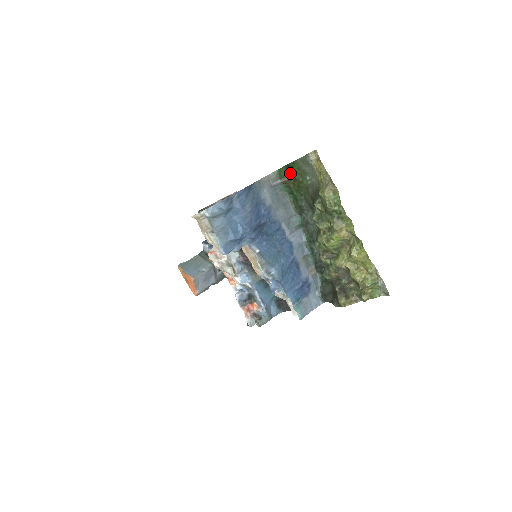
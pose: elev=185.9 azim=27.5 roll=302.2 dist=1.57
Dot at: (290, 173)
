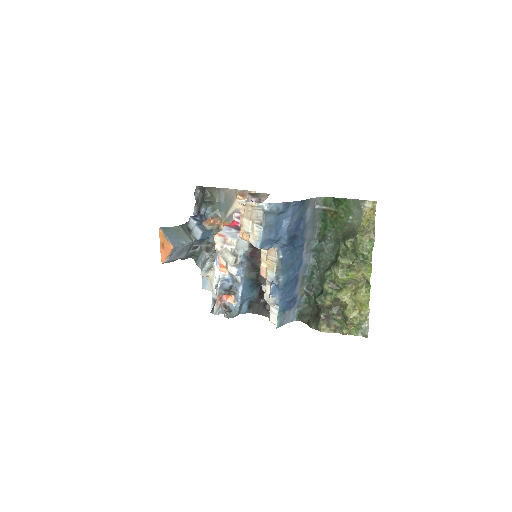
Dot at: (335, 205)
